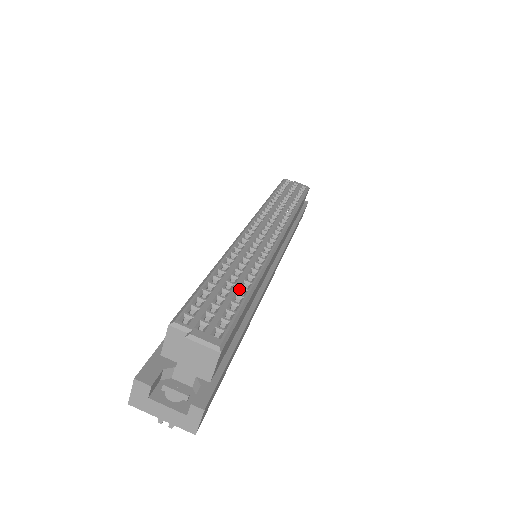
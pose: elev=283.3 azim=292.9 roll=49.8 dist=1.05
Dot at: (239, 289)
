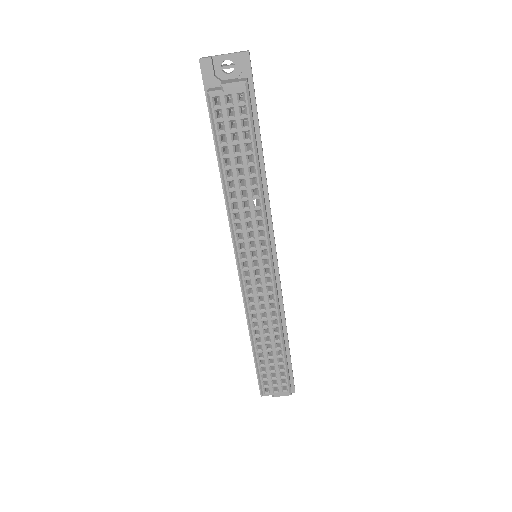
Dot at: (276, 352)
